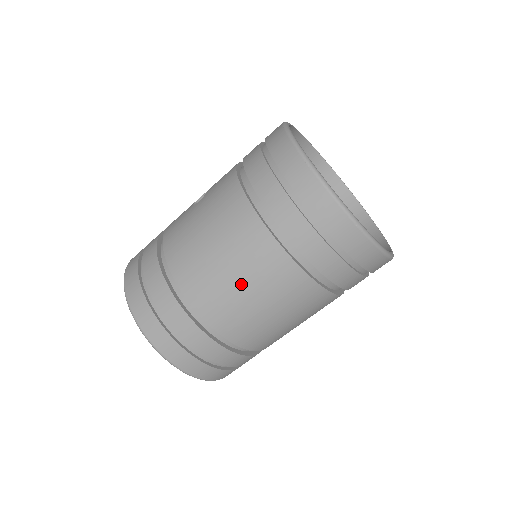
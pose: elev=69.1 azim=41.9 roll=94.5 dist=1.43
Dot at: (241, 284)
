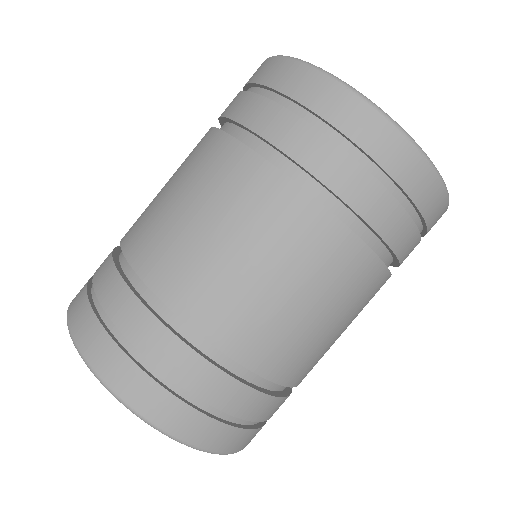
Dot at: (194, 213)
